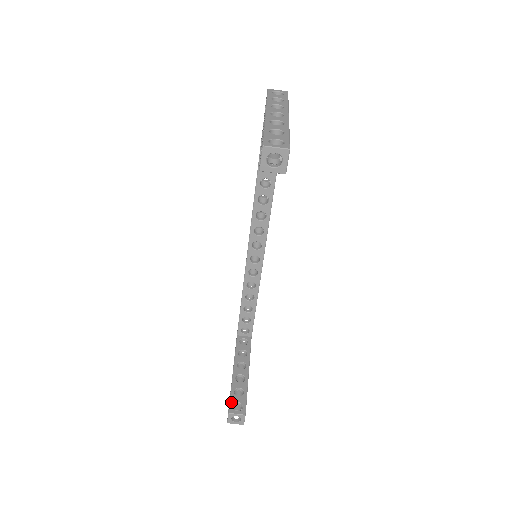
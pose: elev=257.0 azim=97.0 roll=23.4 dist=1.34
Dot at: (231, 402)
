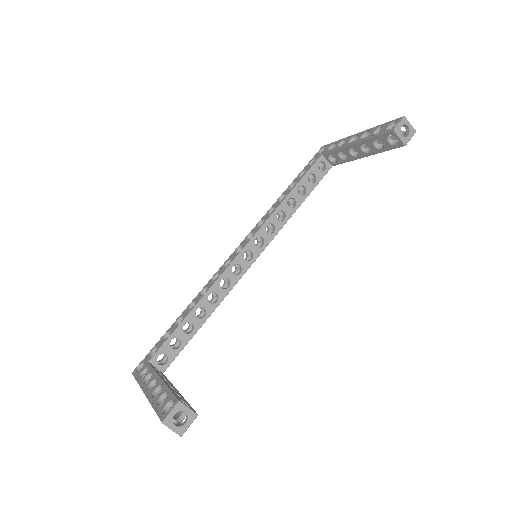
Dot at: (177, 395)
